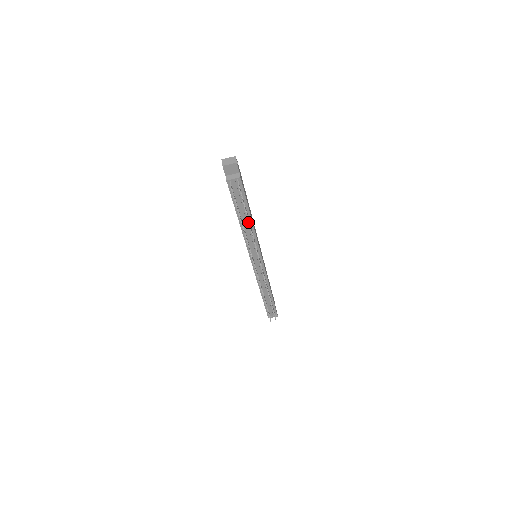
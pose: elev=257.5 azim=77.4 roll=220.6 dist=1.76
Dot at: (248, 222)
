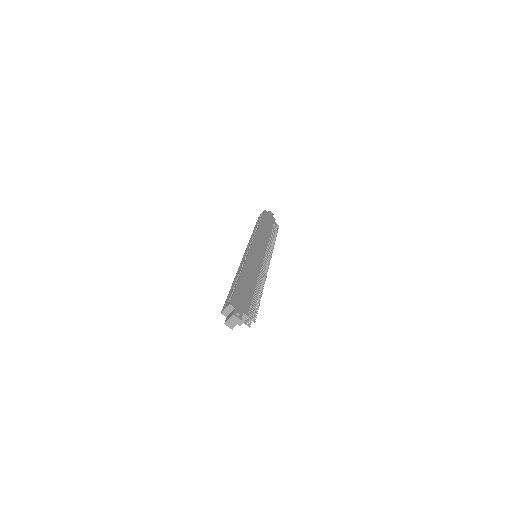
Dot at: (260, 295)
